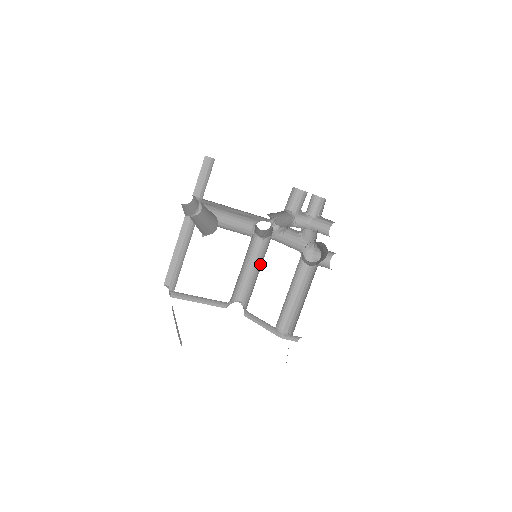
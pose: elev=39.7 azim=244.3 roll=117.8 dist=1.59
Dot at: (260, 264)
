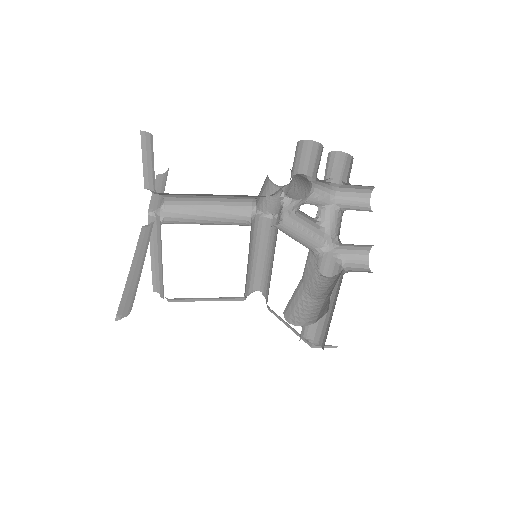
Dot at: (273, 251)
